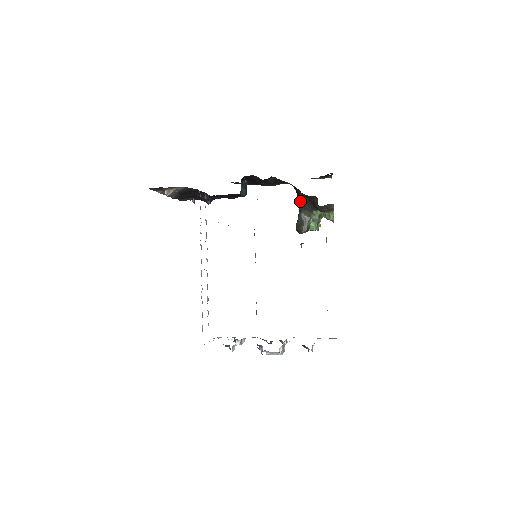
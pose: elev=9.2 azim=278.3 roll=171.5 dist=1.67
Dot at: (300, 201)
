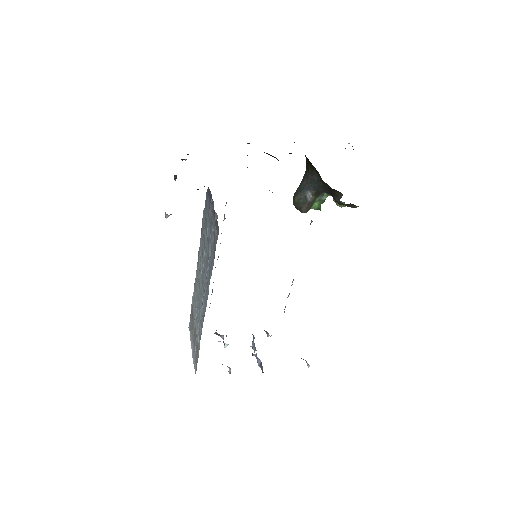
Dot at: (311, 178)
